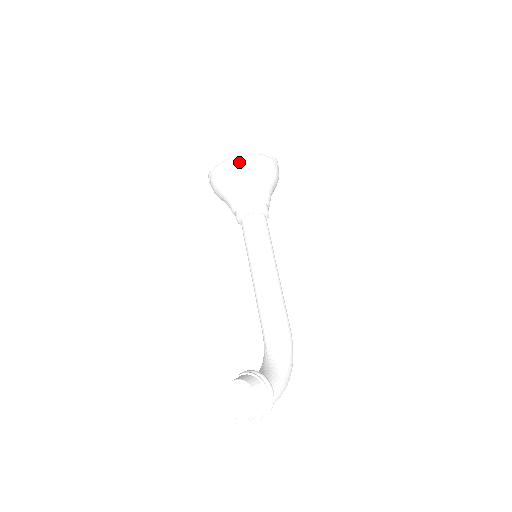
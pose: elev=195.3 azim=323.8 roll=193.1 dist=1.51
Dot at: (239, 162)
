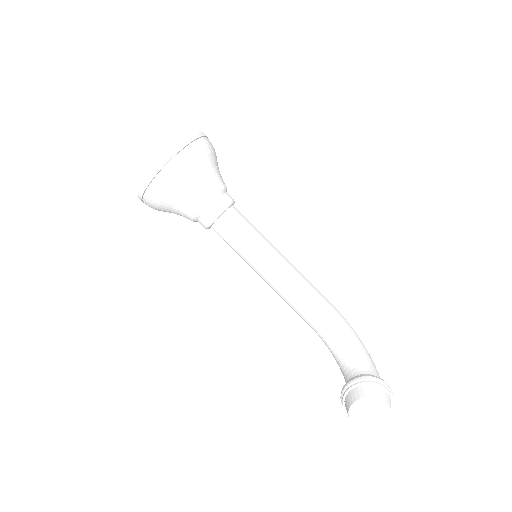
Dot at: (179, 165)
